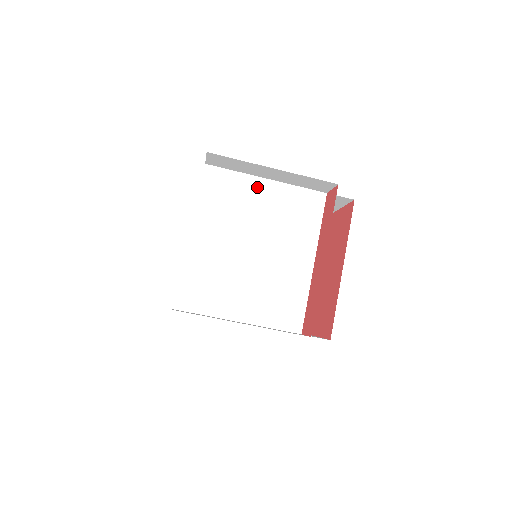
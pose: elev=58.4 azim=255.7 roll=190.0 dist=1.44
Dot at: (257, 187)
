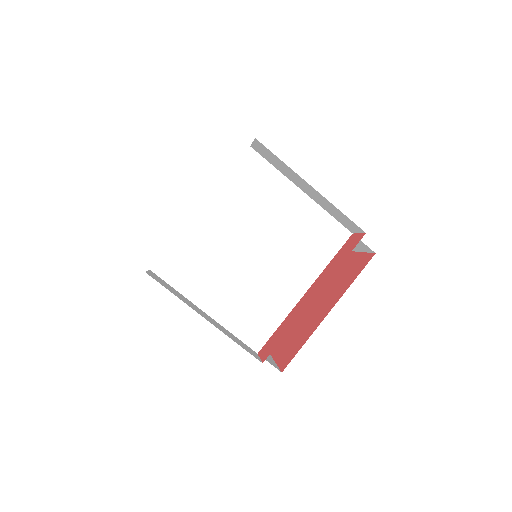
Dot at: (288, 194)
